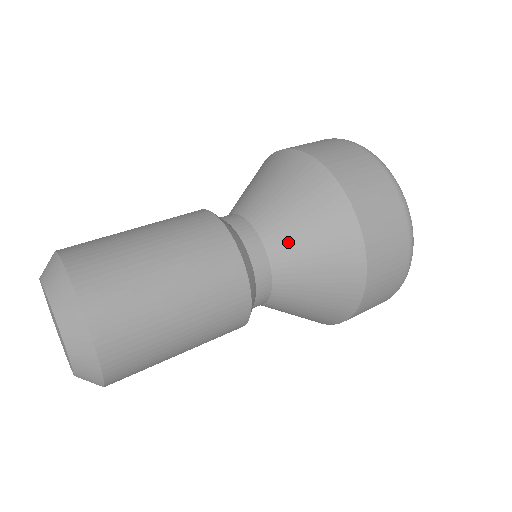
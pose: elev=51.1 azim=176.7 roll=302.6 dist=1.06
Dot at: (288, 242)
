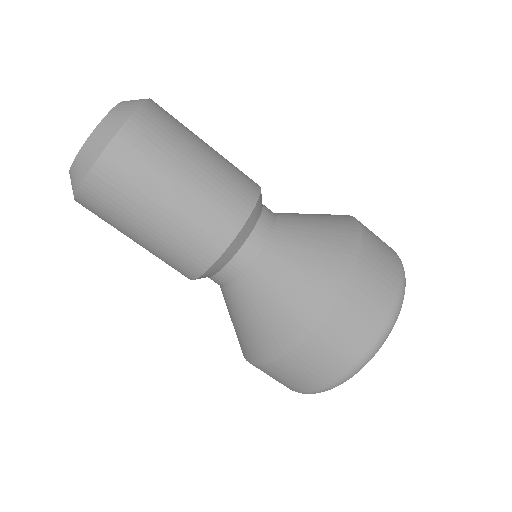
Dot at: (290, 245)
